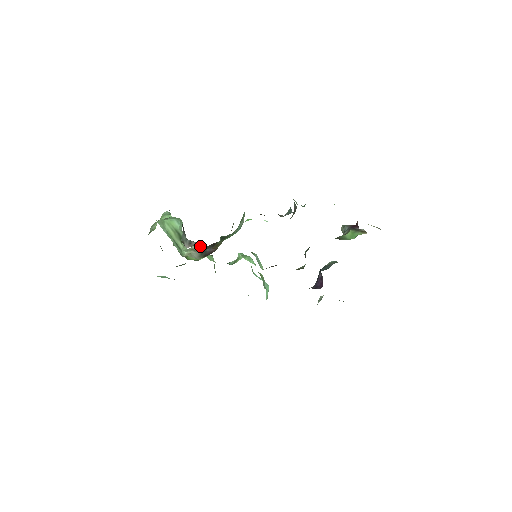
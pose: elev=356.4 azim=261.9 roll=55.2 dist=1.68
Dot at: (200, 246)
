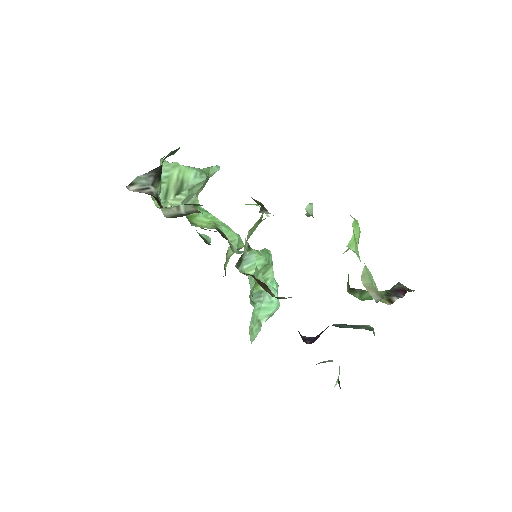
Dot at: (191, 208)
